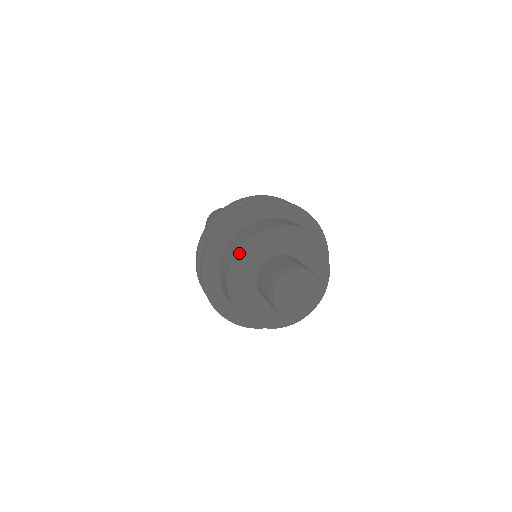
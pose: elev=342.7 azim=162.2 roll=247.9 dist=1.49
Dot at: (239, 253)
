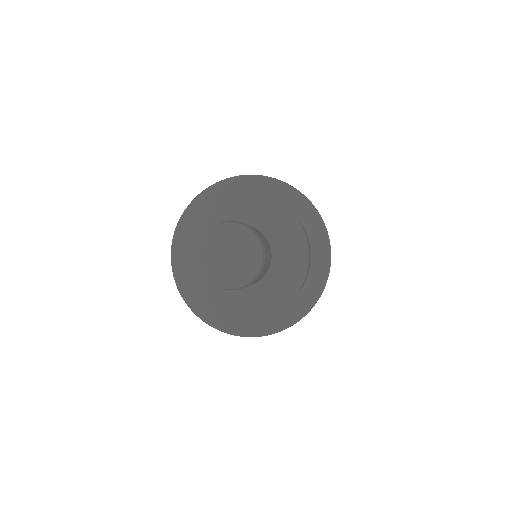
Dot at: (219, 195)
